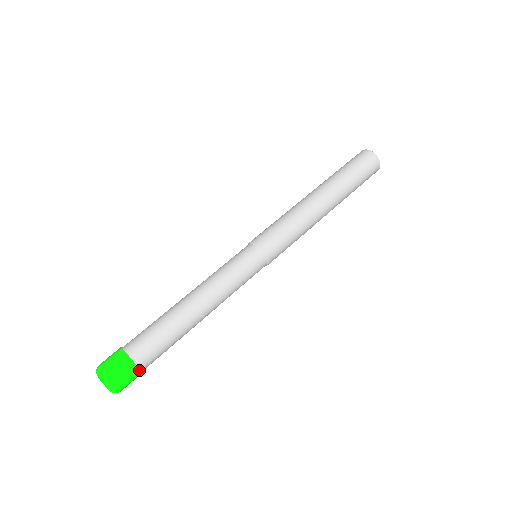
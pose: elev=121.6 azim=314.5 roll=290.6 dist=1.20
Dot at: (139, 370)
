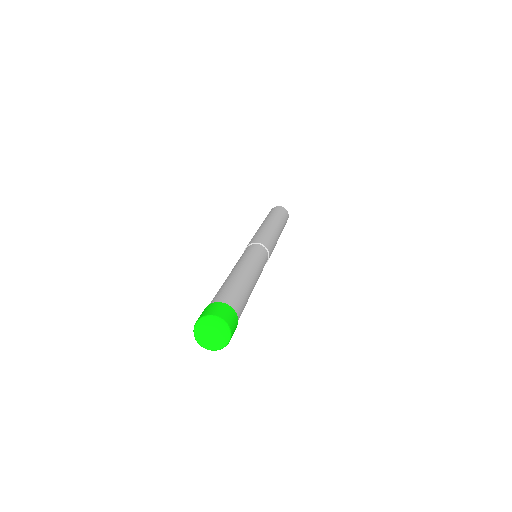
Dot at: occluded
